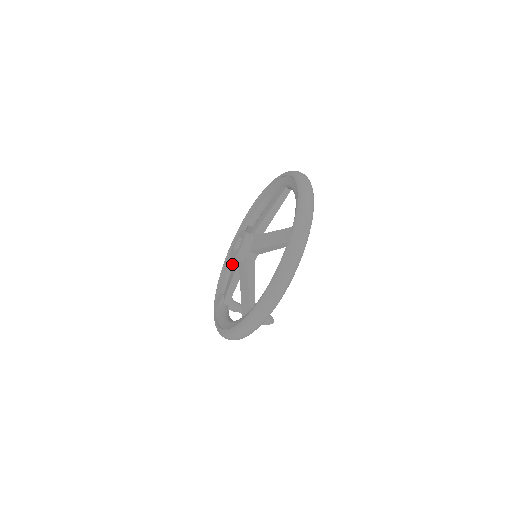
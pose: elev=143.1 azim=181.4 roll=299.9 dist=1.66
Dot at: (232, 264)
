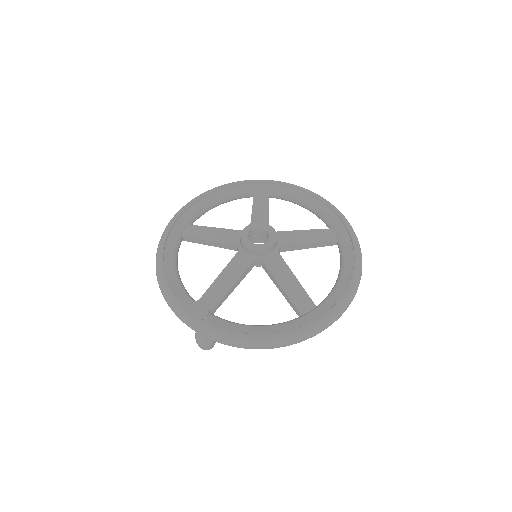
Dot at: occluded
